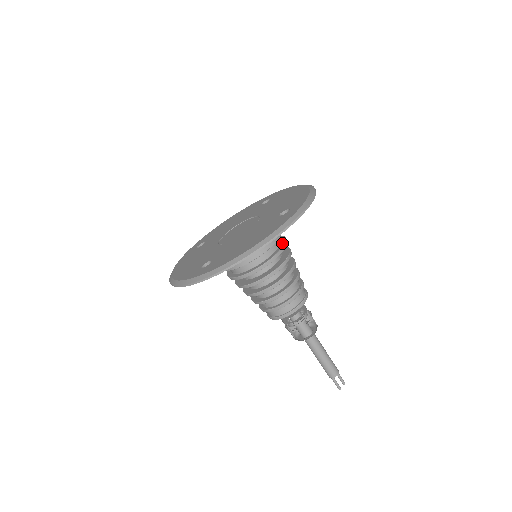
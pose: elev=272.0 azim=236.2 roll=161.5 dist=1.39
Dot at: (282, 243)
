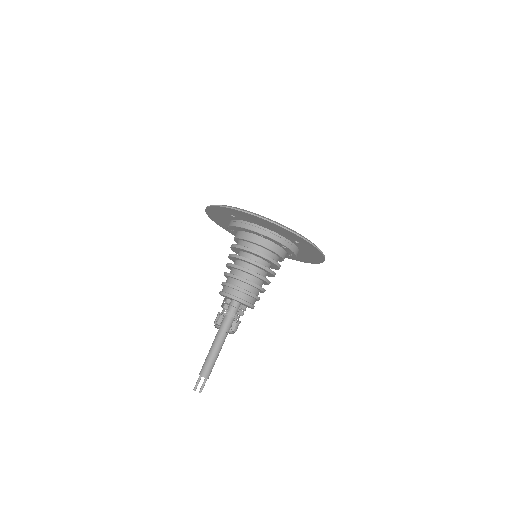
Dot at: (276, 262)
